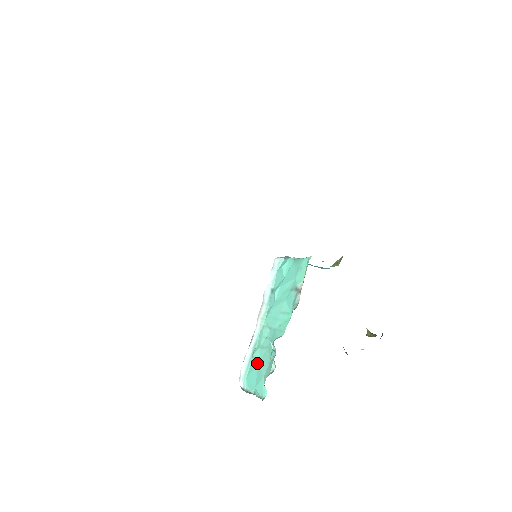
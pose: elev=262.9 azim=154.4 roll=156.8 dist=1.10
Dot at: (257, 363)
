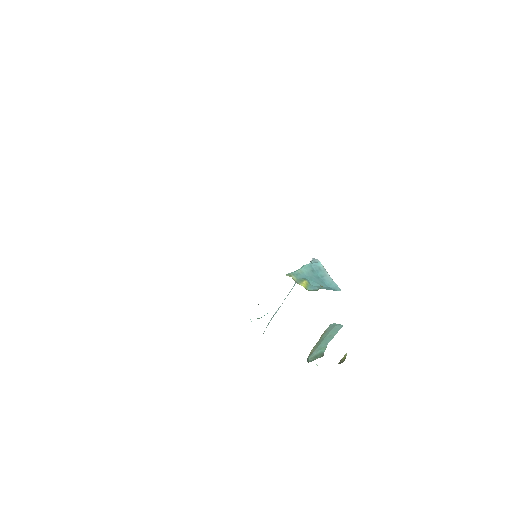
Dot at: occluded
